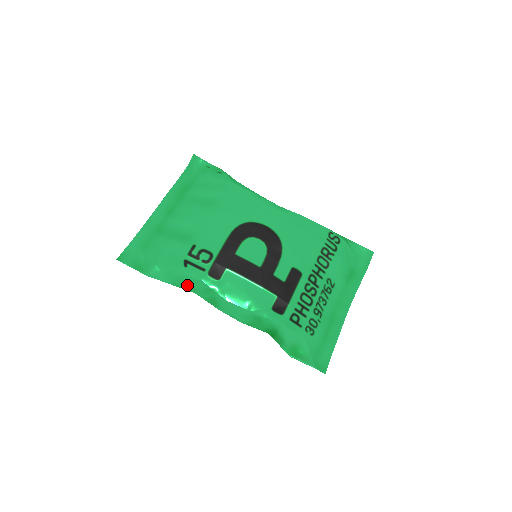
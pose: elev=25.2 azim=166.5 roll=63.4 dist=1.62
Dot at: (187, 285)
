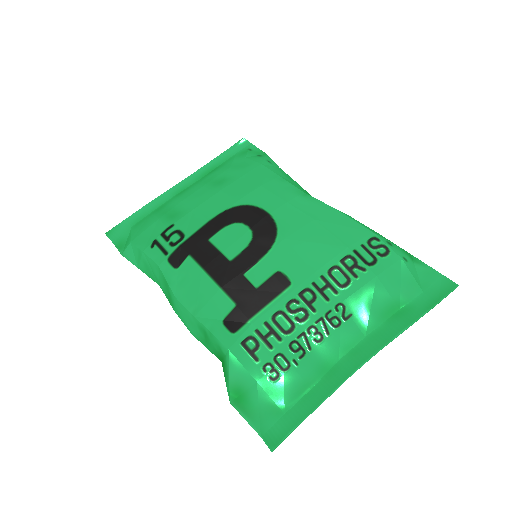
Dot at: (151, 272)
